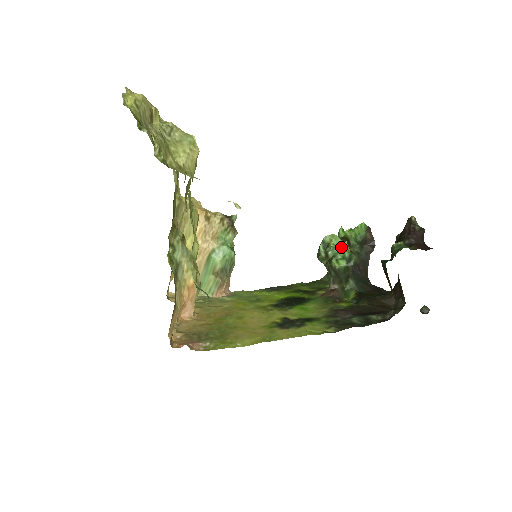
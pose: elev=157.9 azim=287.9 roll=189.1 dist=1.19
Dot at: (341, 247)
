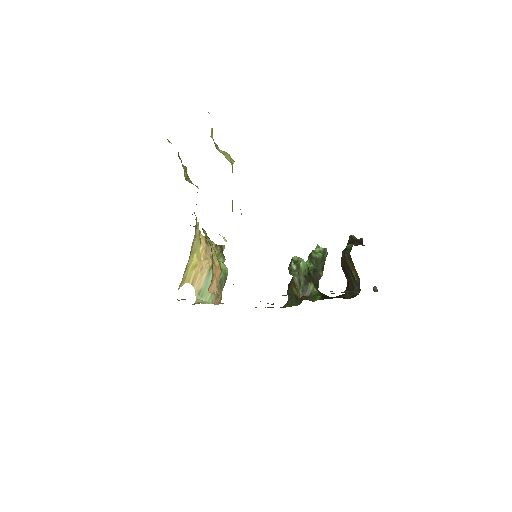
Dot at: occluded
